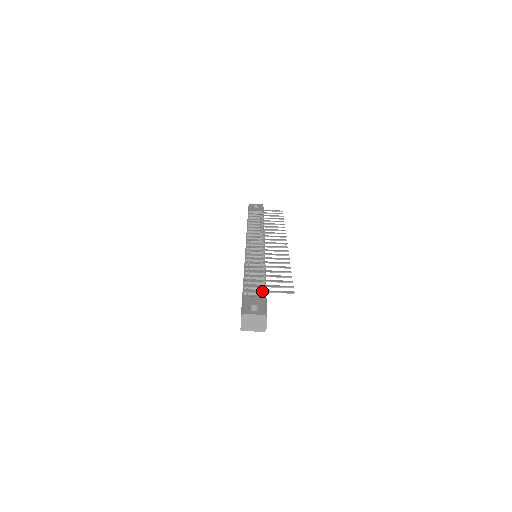
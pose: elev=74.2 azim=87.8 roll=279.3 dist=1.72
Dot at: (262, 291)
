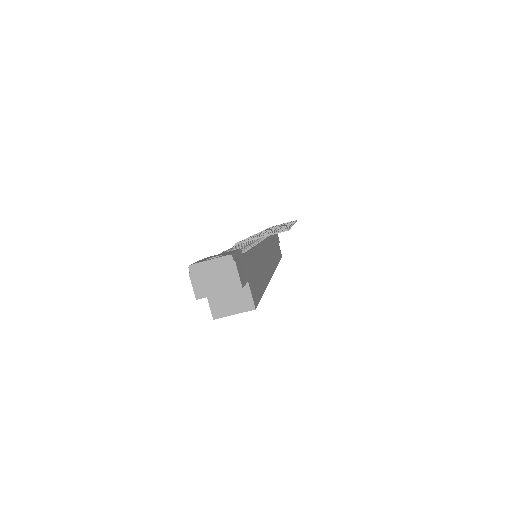
Dot at: occluded
